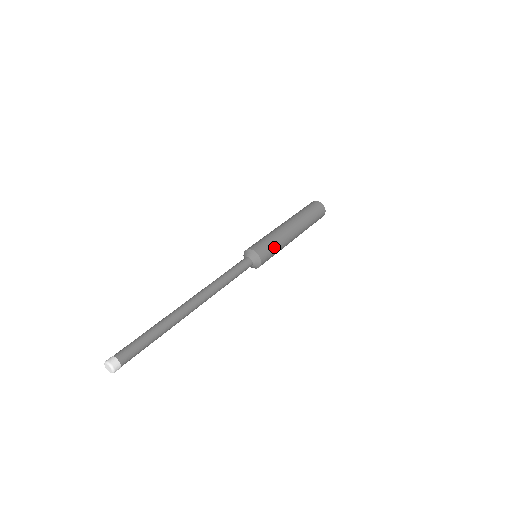
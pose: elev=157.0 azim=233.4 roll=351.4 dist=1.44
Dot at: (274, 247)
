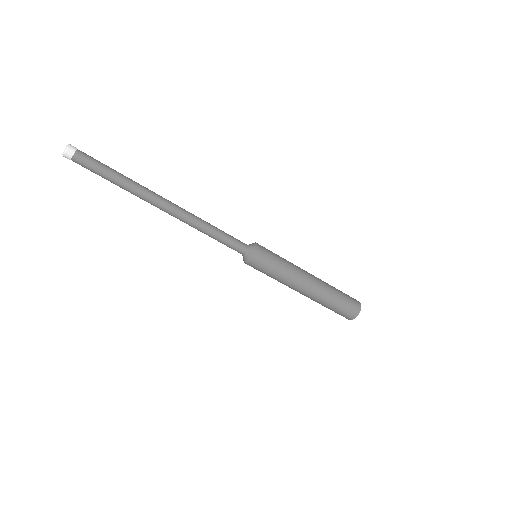
Dot at: (278, 258)
